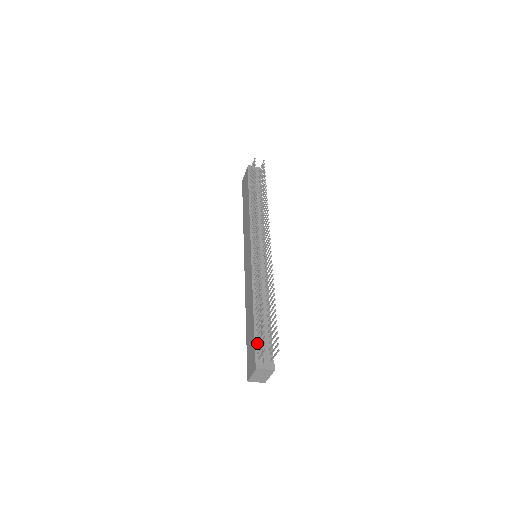
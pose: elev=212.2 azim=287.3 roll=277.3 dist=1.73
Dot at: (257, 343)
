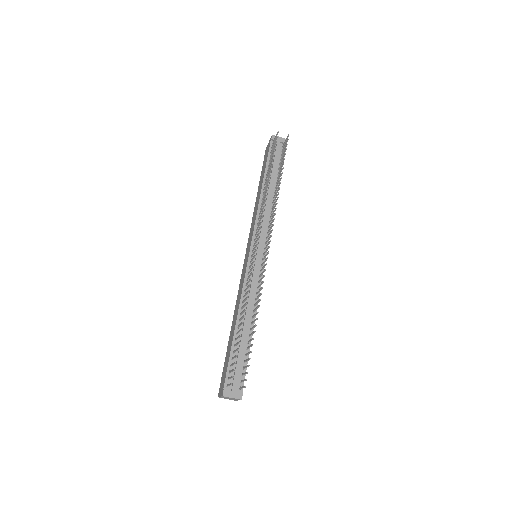
Dot at: (230, 366)
